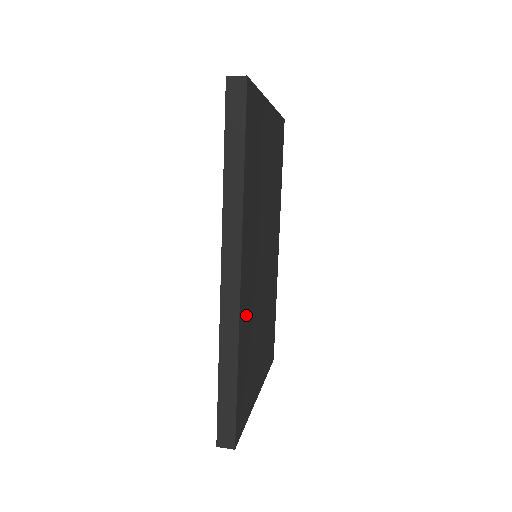
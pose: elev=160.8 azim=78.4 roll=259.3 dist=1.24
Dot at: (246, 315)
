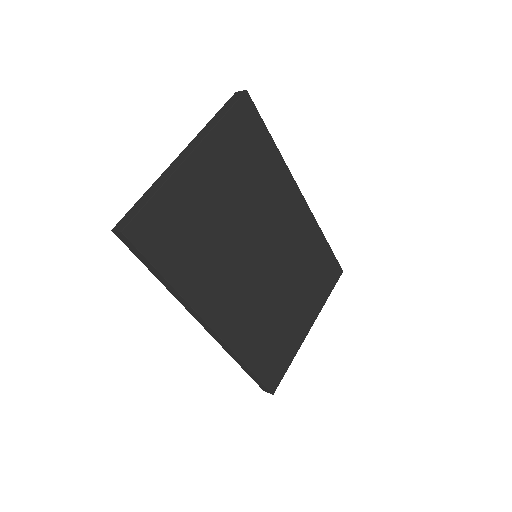
Dot at: (243, 330)
